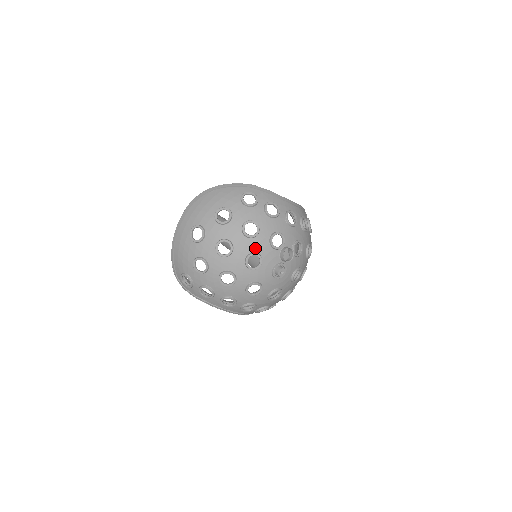
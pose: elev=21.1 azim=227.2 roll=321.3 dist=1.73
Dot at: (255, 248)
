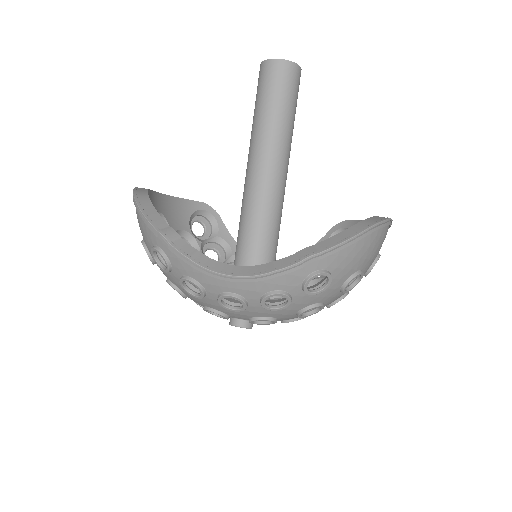
Dot at: occluded
